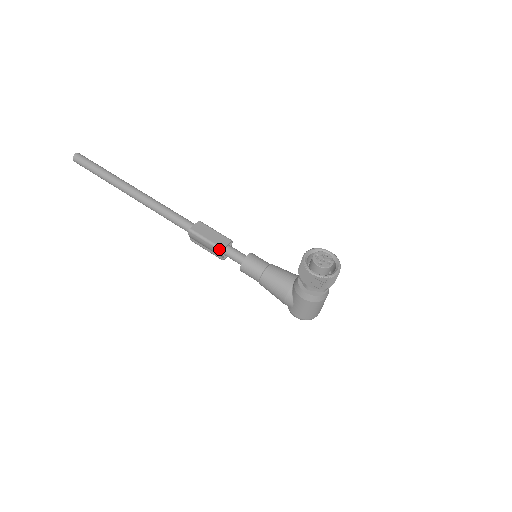
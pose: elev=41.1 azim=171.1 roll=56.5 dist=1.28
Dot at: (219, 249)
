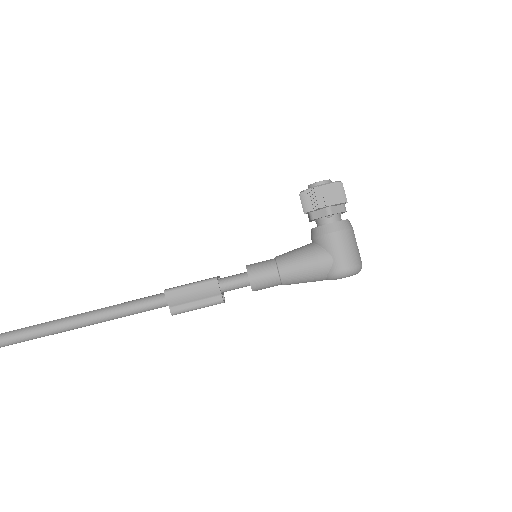
Dot at: (212, 280)
